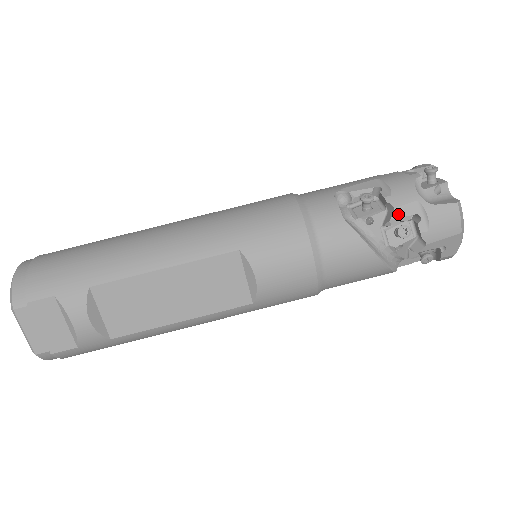
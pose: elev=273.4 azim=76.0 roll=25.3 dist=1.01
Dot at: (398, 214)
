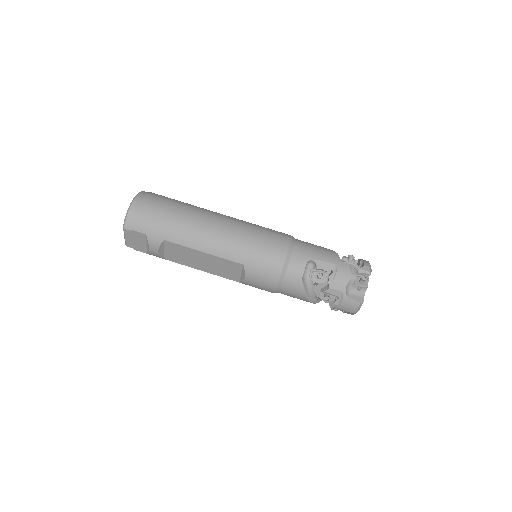
Dot at: (329, 292)
